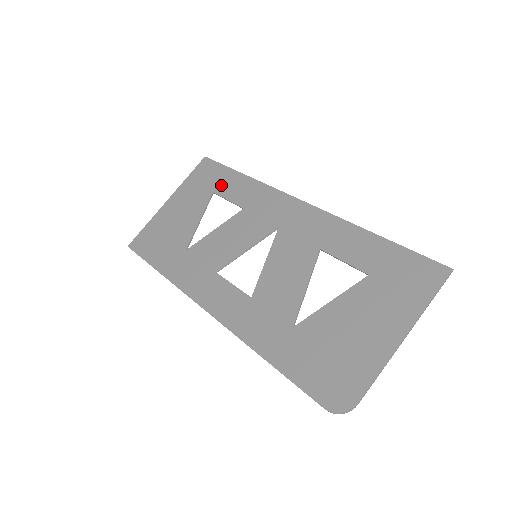
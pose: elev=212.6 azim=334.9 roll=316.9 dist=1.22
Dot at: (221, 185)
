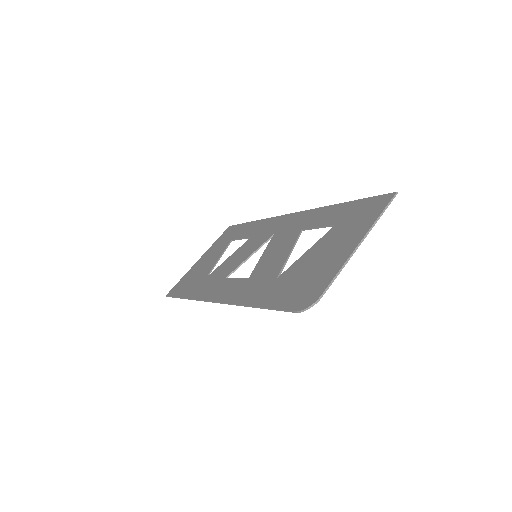
Dot at: (237, 234)
